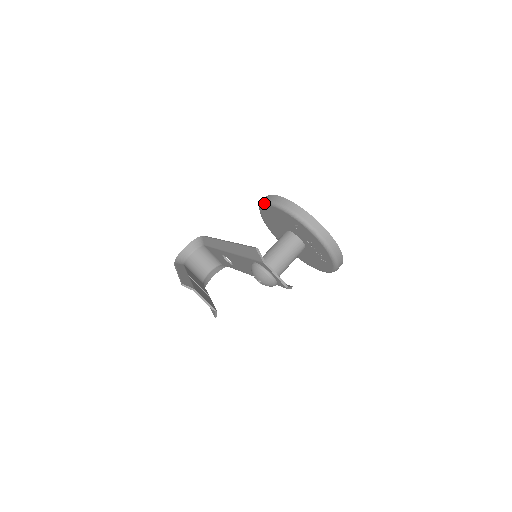
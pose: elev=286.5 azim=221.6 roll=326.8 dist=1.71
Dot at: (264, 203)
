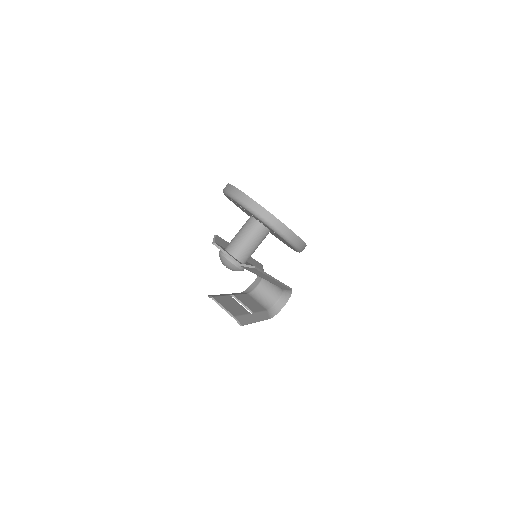
Dot at: occluded
